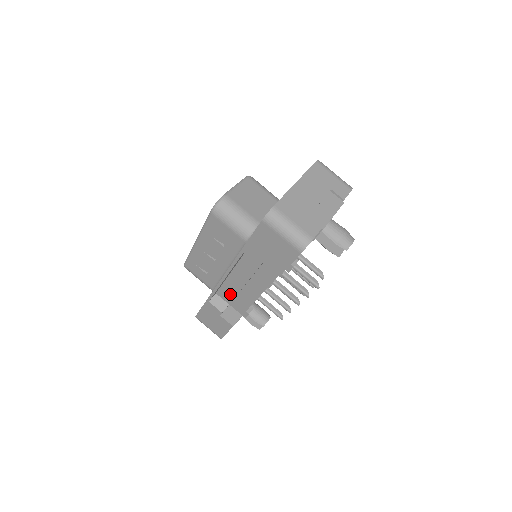
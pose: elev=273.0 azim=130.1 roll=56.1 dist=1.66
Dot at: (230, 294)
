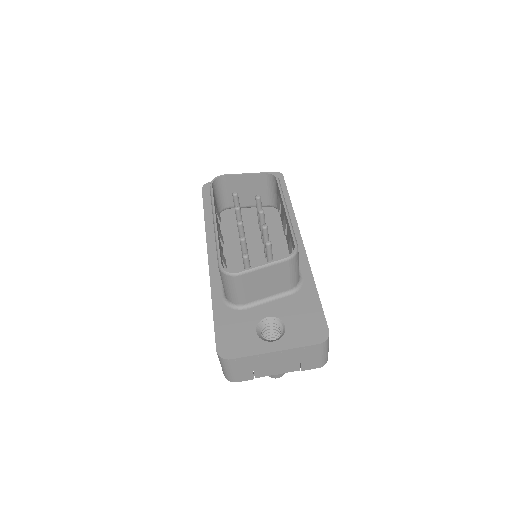
Dot at: occluded
